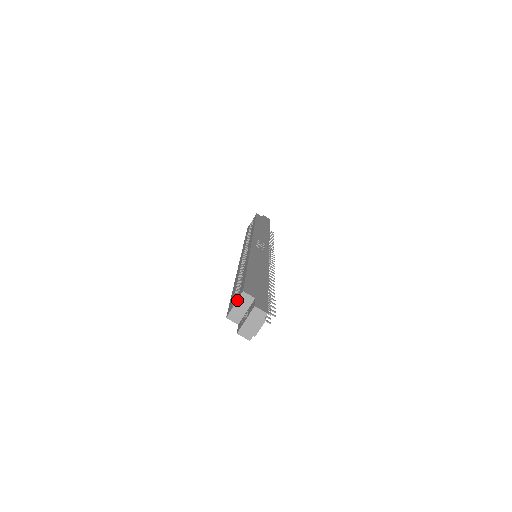
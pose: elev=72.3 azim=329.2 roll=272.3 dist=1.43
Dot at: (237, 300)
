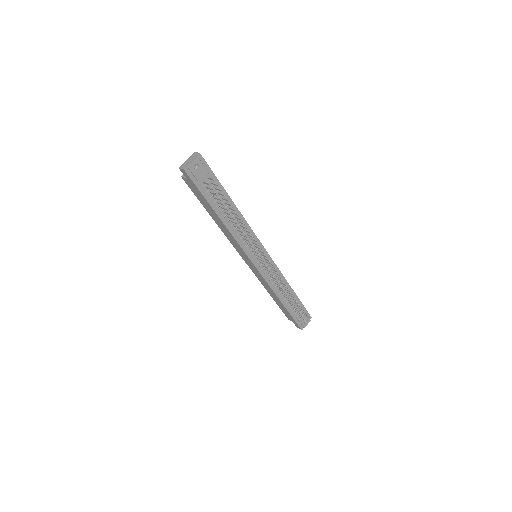
Dot at: occluded
